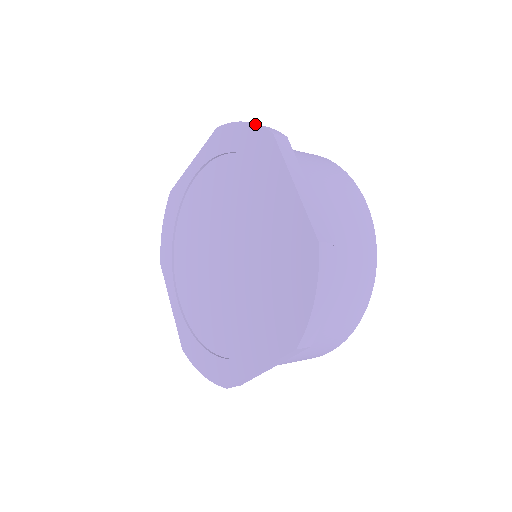
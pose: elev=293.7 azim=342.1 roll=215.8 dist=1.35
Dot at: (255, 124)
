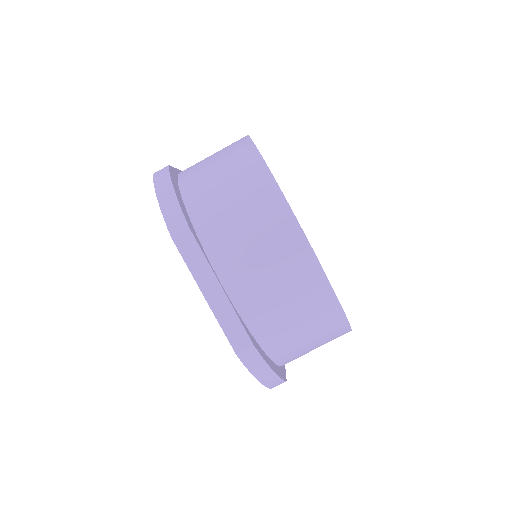
Dot at: (161, 212)
